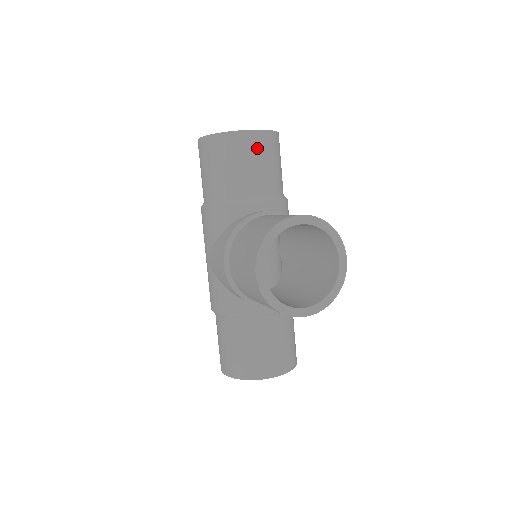
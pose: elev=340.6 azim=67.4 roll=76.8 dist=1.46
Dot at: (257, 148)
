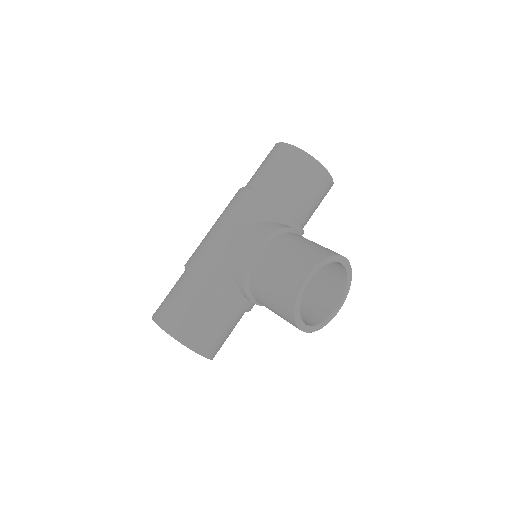
Dot at: (323, 188)
